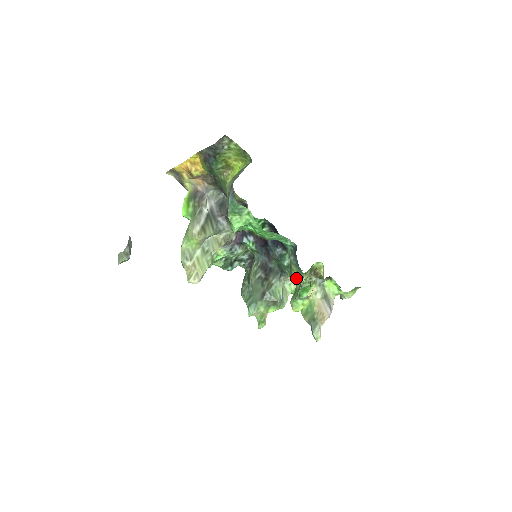
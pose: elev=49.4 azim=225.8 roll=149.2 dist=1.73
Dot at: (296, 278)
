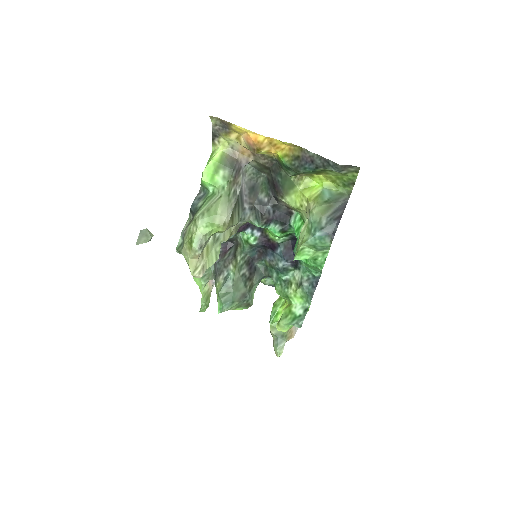
Dot at: (294, 300)
